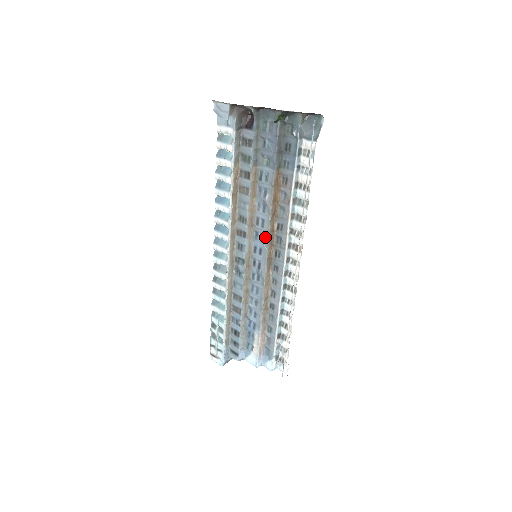
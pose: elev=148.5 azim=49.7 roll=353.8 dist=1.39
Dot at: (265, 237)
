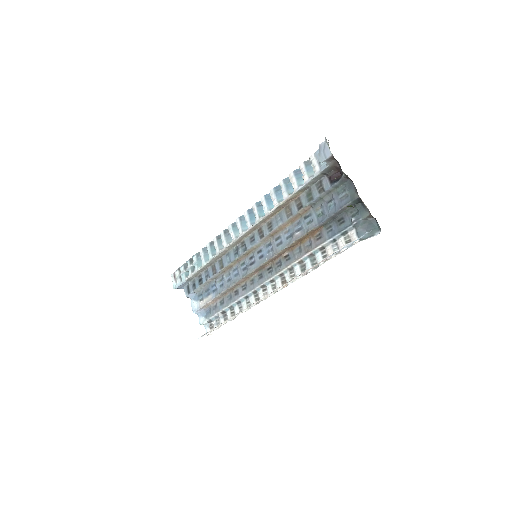
Dot at: (272, 253)
